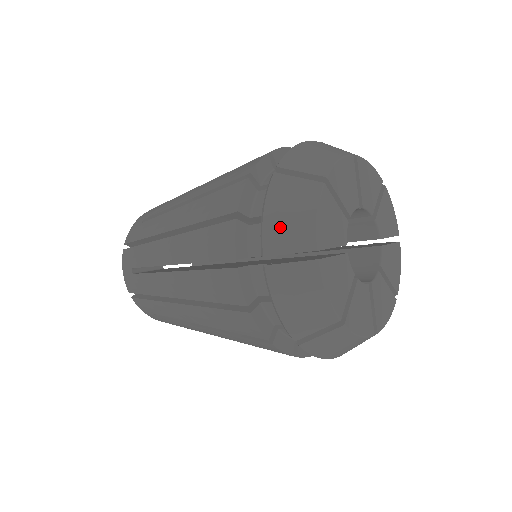
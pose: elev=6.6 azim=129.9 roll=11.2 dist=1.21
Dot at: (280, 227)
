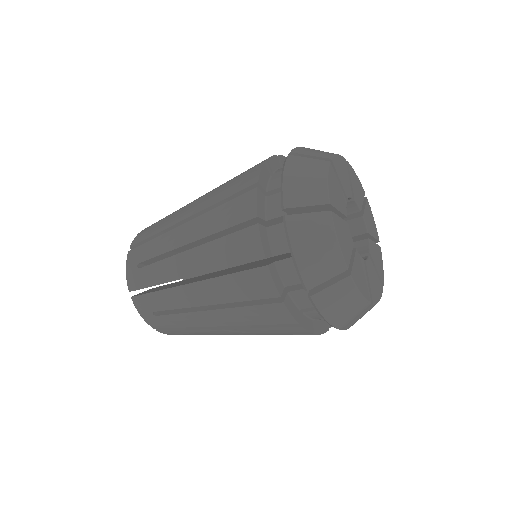
Dot at: (309, 150)
